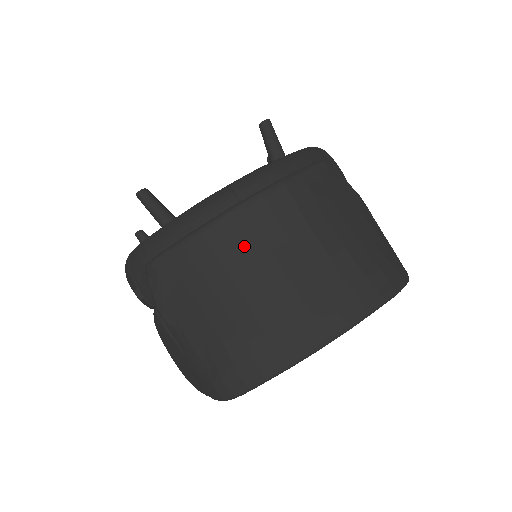
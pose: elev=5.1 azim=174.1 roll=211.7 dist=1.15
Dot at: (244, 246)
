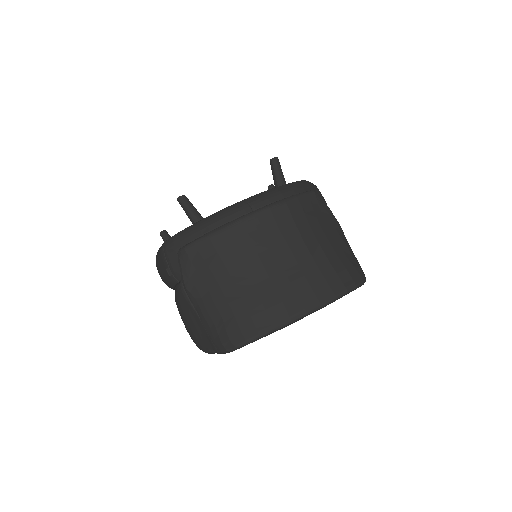
Dot at: (253, 242)
